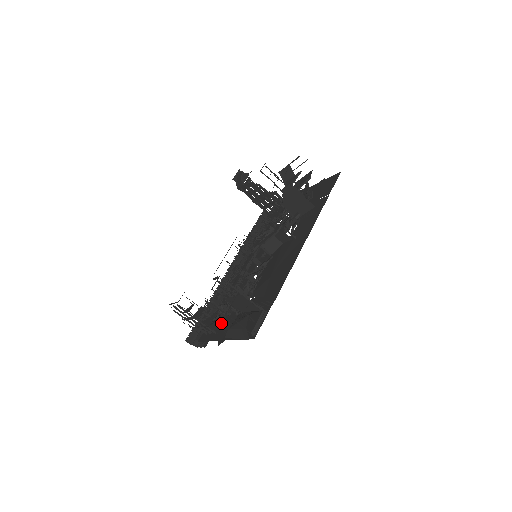
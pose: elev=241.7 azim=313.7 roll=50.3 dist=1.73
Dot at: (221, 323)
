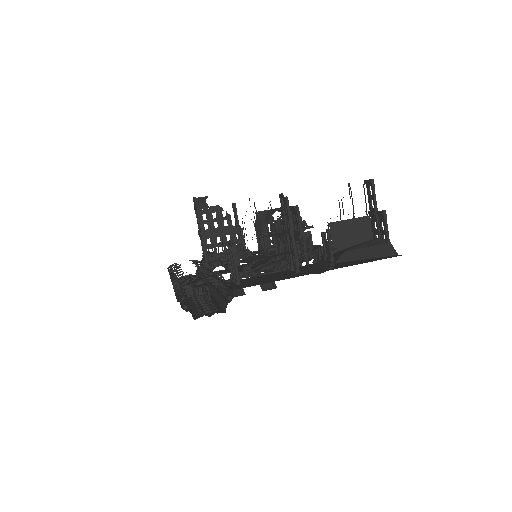
Dot at: (292, 265)
